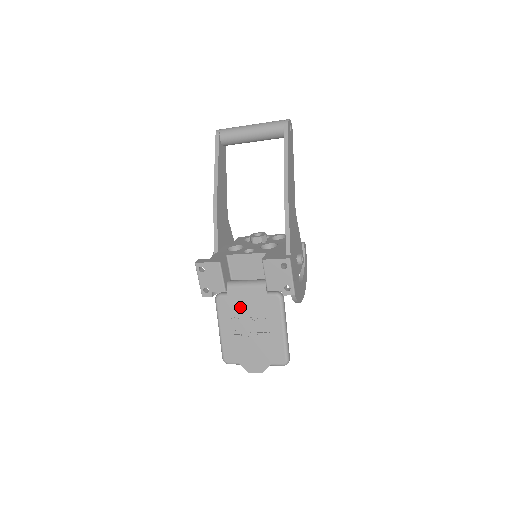
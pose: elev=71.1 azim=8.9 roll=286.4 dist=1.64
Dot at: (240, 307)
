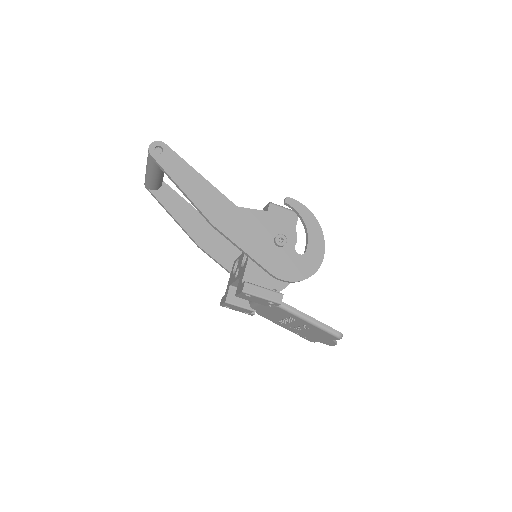
Dot at: (272, 316)
